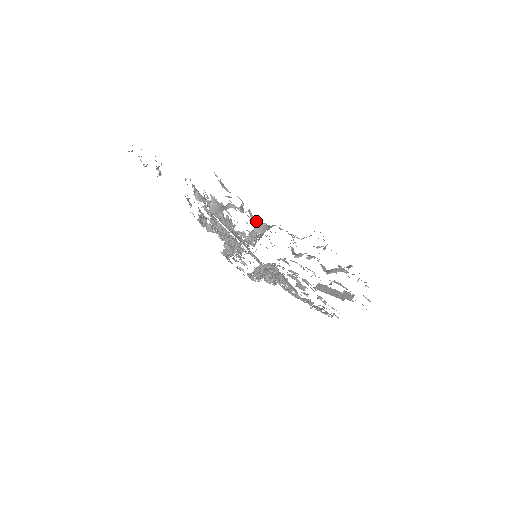
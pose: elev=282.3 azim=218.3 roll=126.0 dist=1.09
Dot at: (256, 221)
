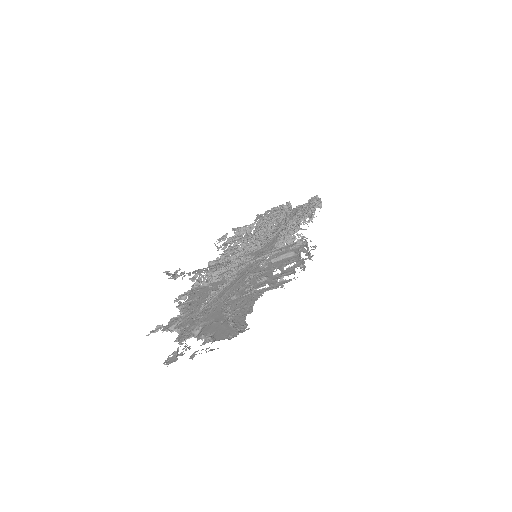
Dot at: (179, 331)
